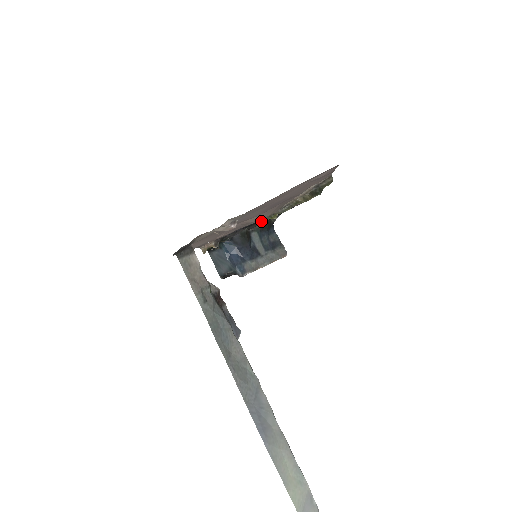
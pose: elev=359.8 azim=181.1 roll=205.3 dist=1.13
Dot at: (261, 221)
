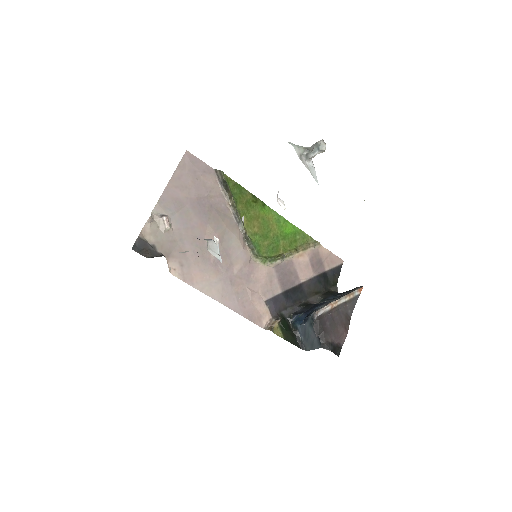
Dot at: (256, 253)
